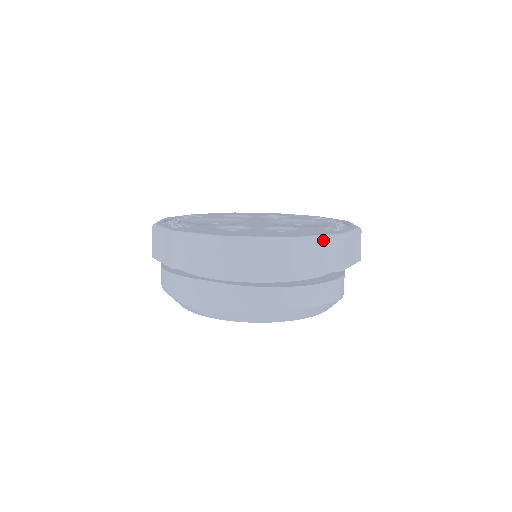
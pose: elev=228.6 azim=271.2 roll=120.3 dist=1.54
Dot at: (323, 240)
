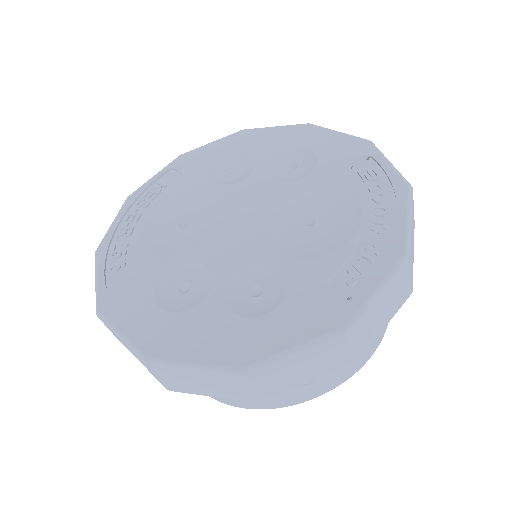
Dot at: (304, 353)
